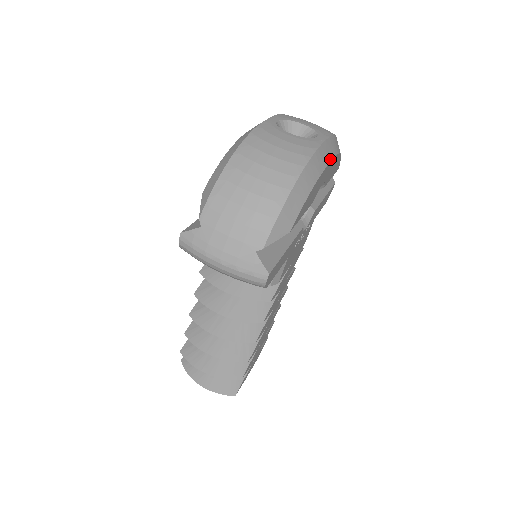
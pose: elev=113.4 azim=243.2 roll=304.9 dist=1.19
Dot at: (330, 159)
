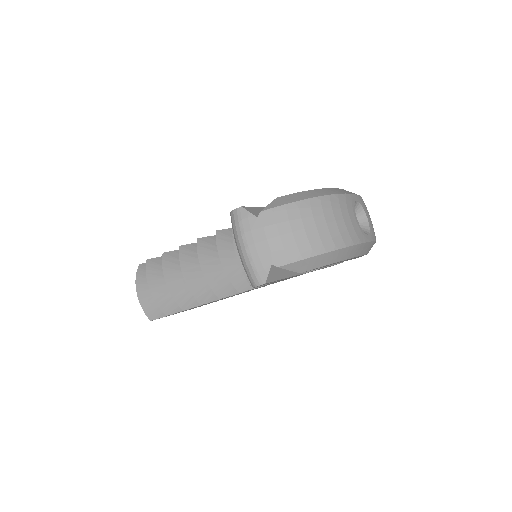
Dot at: (361, 254)
